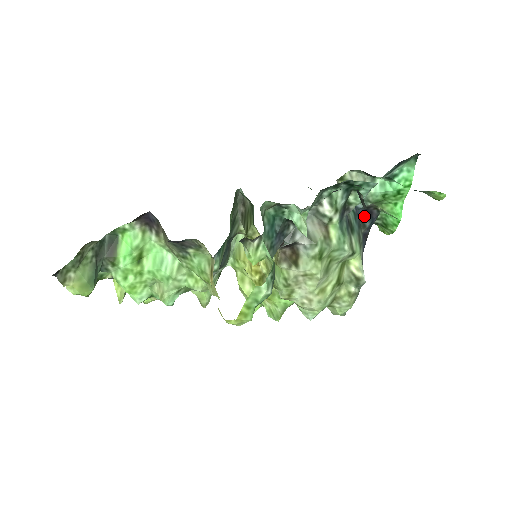
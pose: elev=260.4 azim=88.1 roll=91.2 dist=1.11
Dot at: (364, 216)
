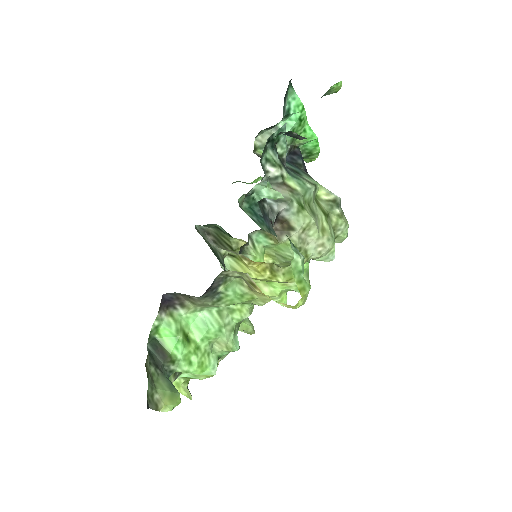
Dot at: (293, 159)
